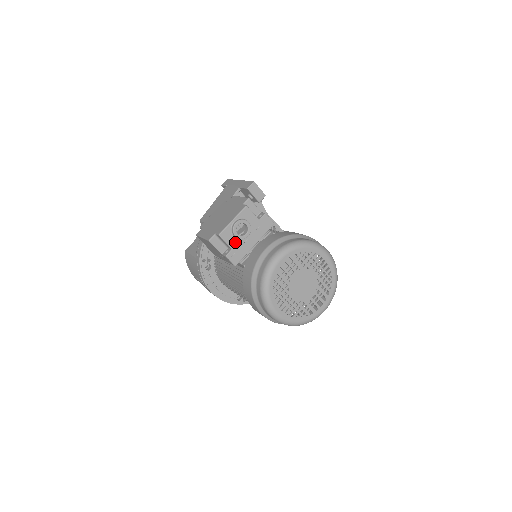
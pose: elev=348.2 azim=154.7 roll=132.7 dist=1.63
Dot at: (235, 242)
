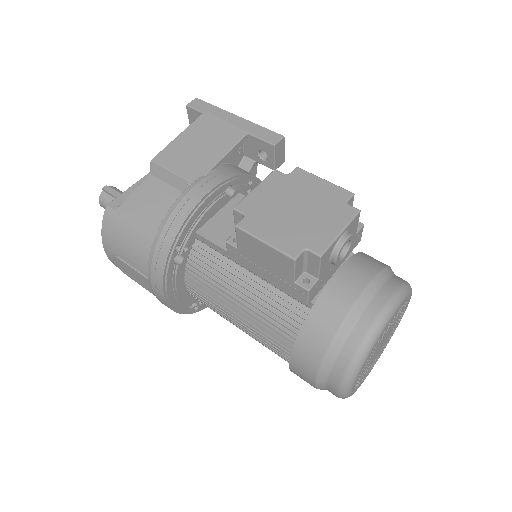
Dot at: (326, 268)
